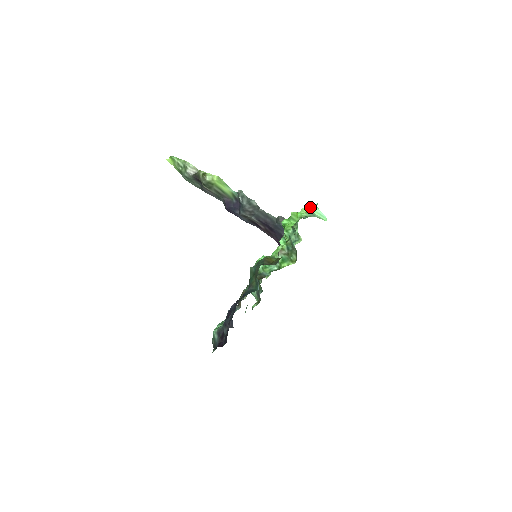
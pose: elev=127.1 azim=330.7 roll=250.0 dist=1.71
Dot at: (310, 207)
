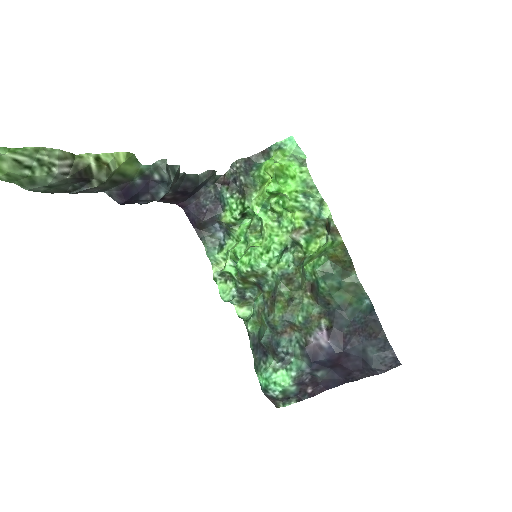
Dot at: (275, 145)
